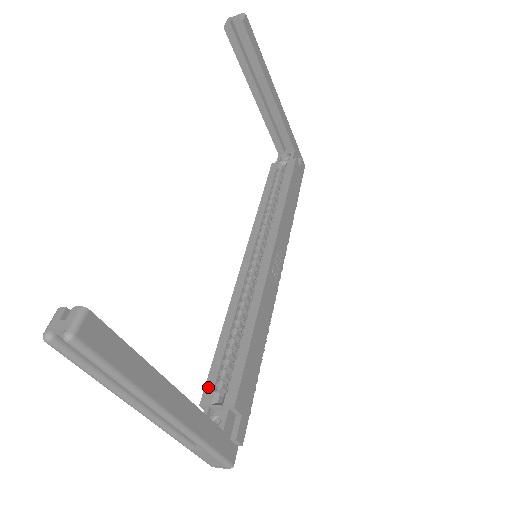
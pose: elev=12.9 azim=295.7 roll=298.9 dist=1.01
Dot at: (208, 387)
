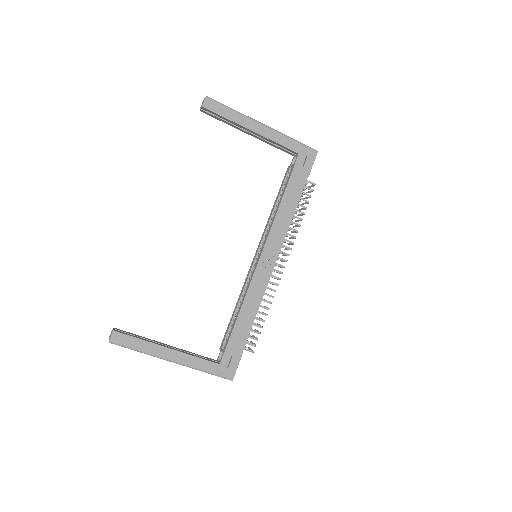
Dot at: (223, 339)
